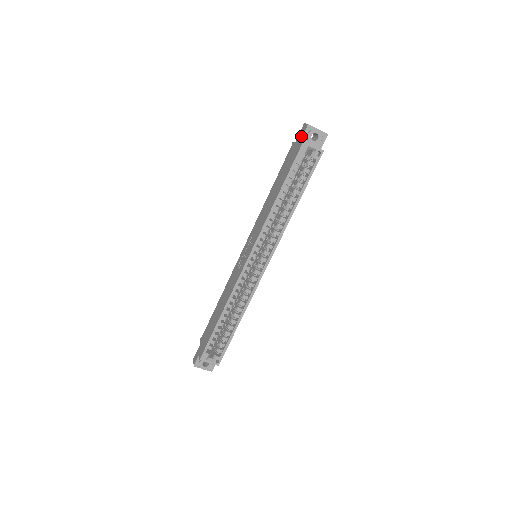
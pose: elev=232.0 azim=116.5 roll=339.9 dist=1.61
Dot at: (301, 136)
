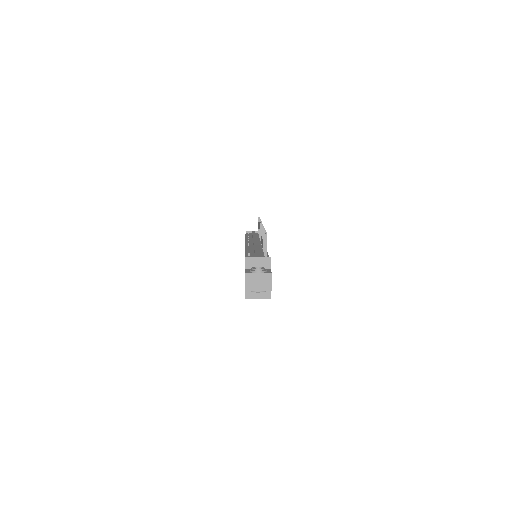
Dot at: occluded
